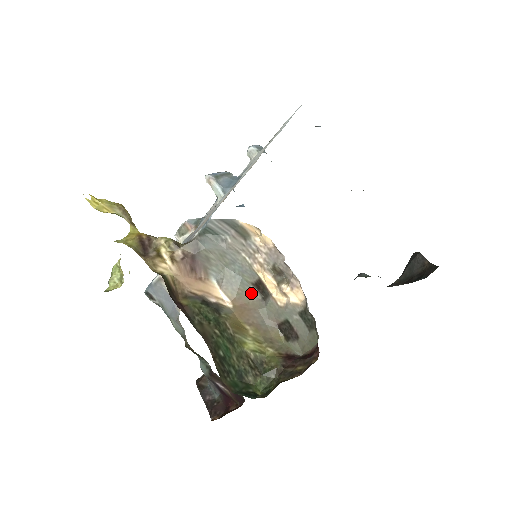
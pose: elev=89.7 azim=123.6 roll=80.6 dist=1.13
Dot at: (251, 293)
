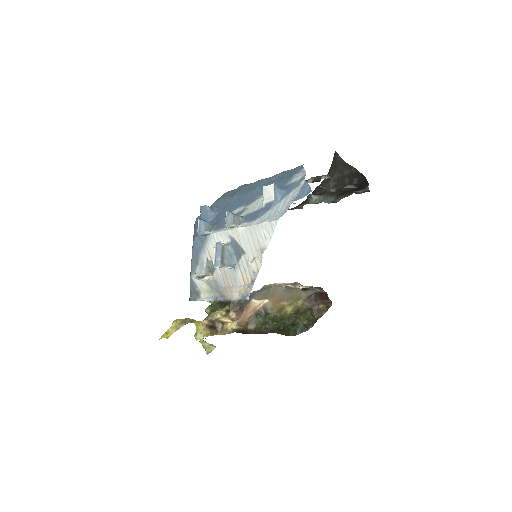
Dot at: (274, 288)
